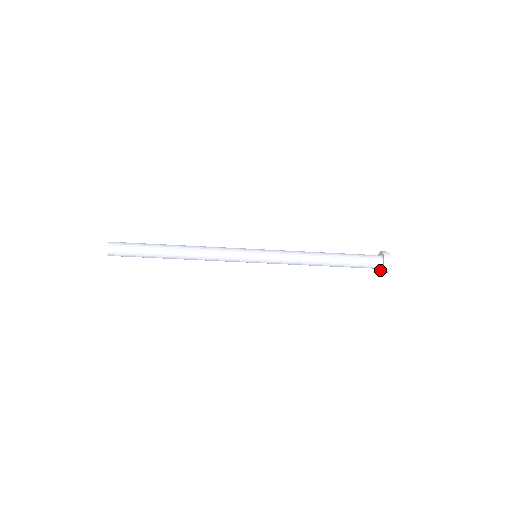
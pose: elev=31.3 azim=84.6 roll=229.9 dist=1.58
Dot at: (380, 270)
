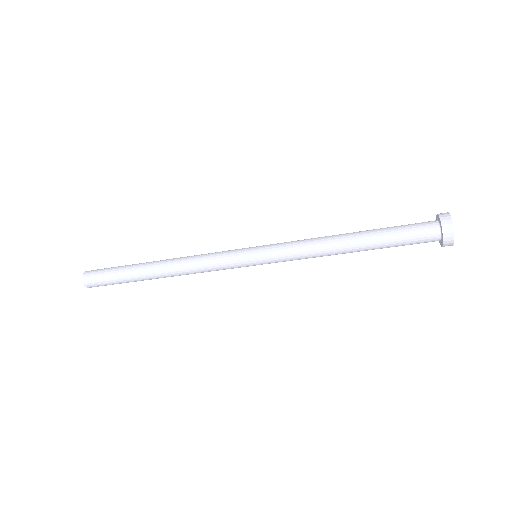
Dot at: (439, 241)
